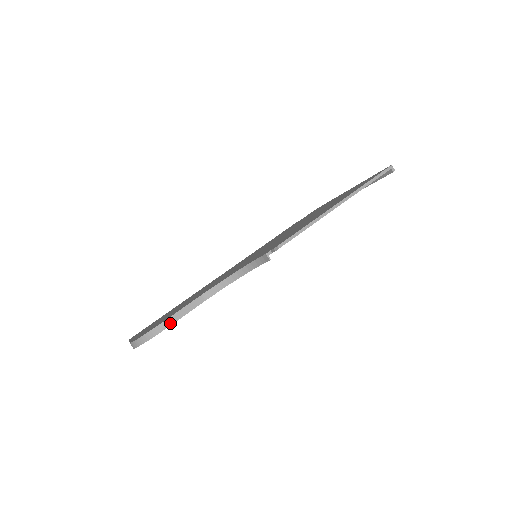
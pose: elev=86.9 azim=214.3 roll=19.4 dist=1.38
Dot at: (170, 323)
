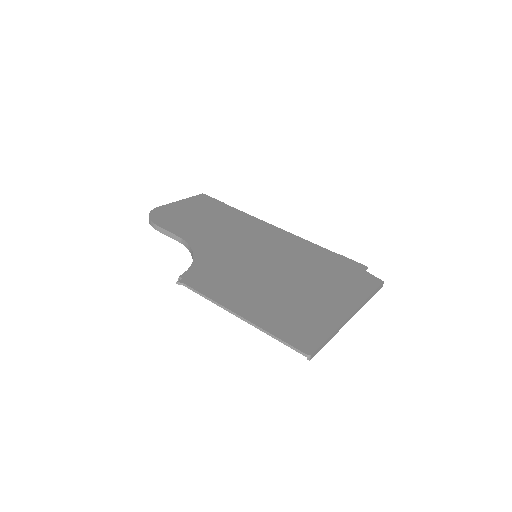
Dot at: (158, 229)
